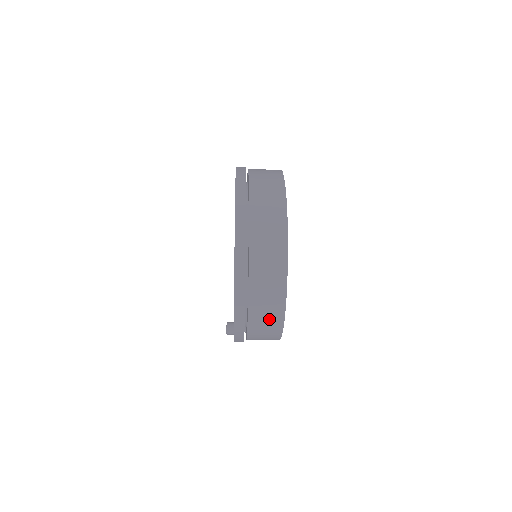
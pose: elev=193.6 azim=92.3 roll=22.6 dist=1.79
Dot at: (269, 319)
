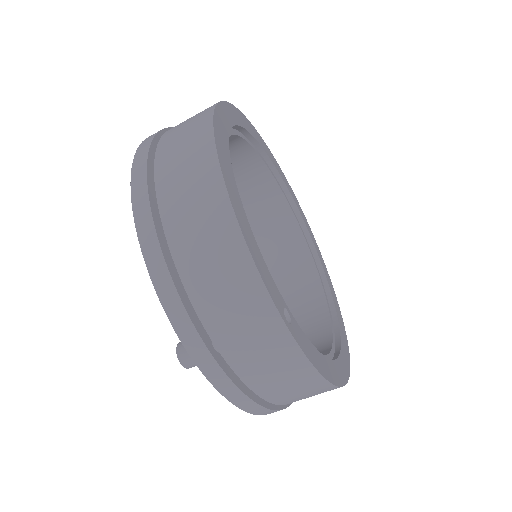
Dot at: (190, 161)
